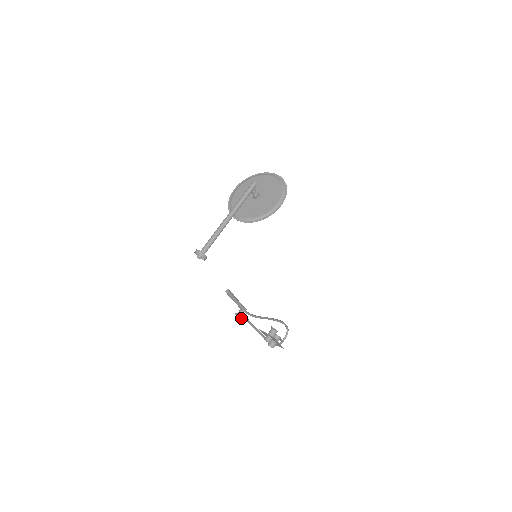
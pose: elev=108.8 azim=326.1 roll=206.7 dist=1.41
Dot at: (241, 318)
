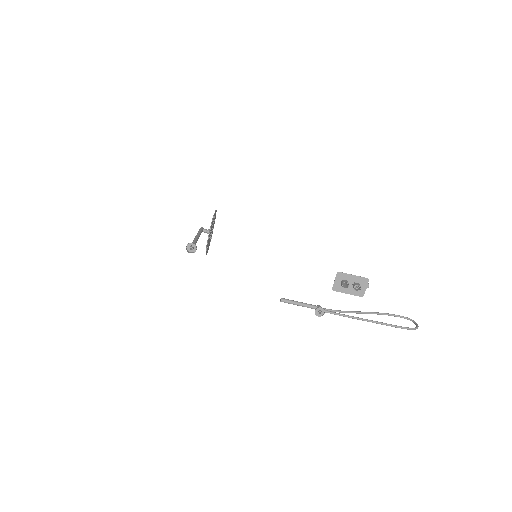
Dot at: (324, 312)
